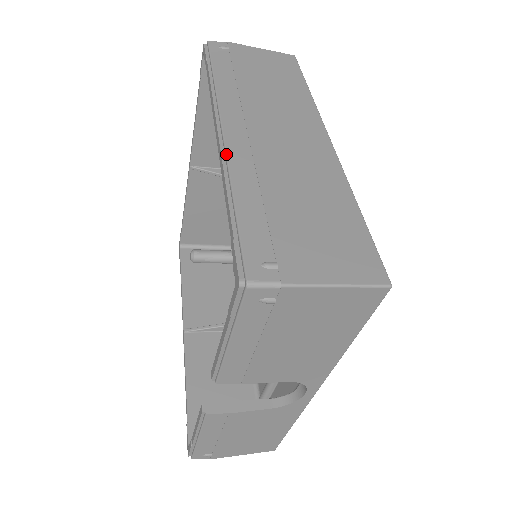
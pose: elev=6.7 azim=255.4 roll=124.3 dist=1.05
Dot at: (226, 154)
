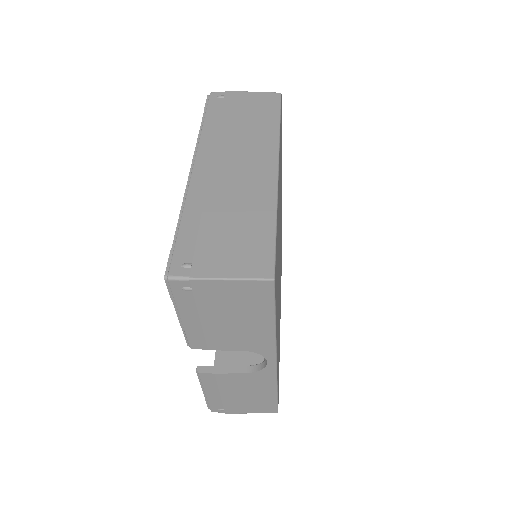
Dot at: (188, 187)
